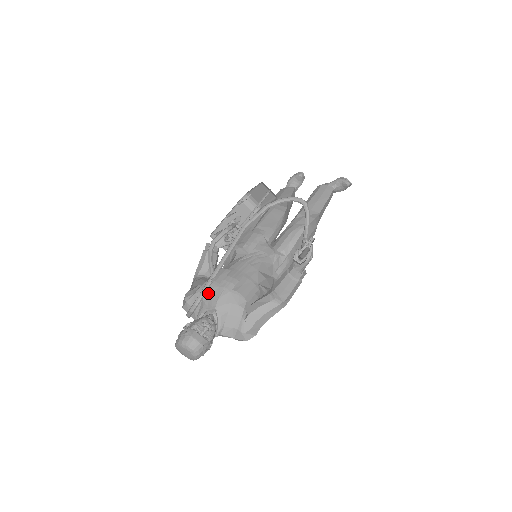
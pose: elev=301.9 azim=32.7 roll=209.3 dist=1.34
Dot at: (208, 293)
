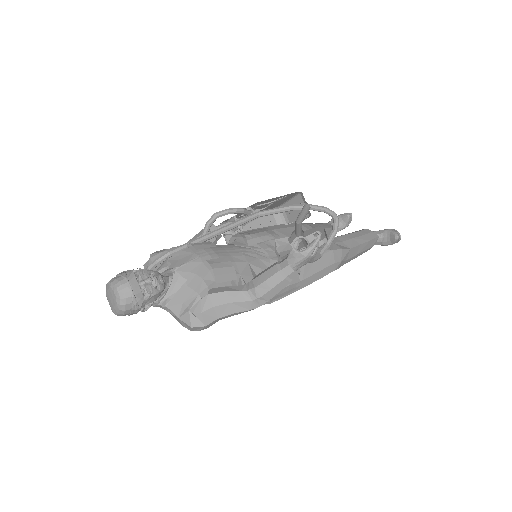
Dot at: (178, 255)
